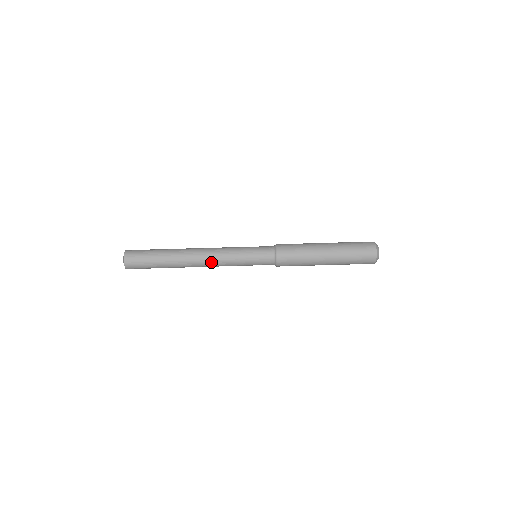
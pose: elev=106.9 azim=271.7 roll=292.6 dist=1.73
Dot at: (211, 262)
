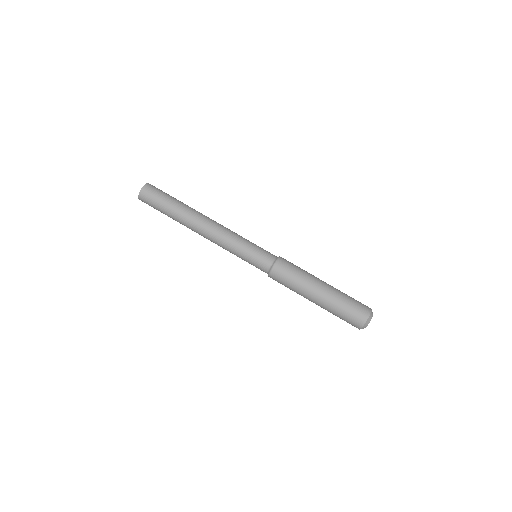
Dot at: (215, 232)
